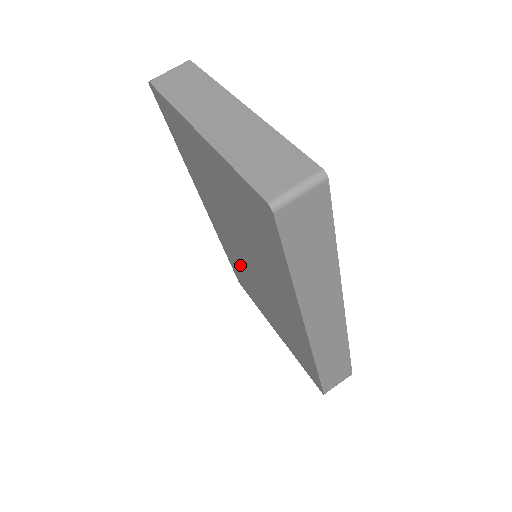
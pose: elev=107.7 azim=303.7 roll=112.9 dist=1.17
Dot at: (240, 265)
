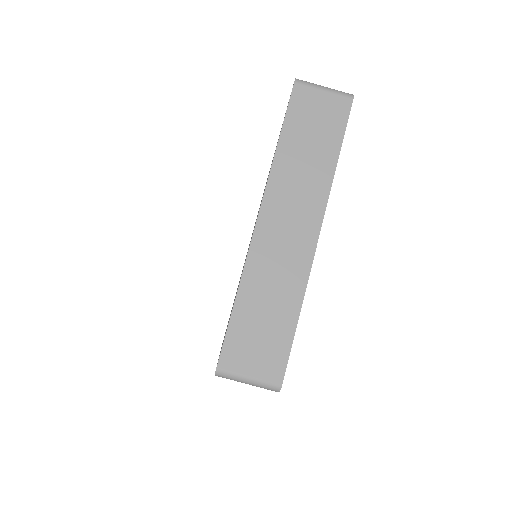
Dot at: occluded
